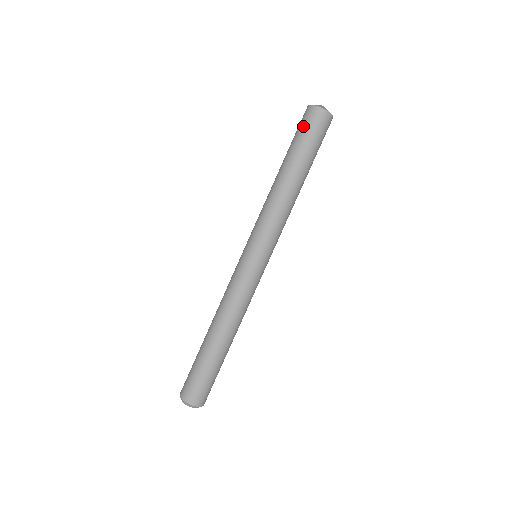
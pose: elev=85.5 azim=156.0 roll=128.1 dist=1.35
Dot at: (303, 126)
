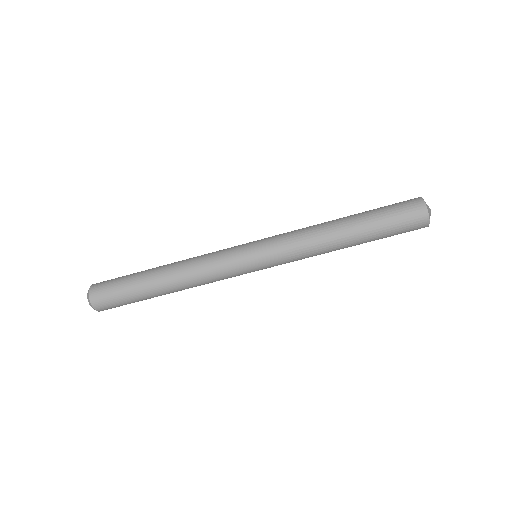
Dot at: (400, 209)
